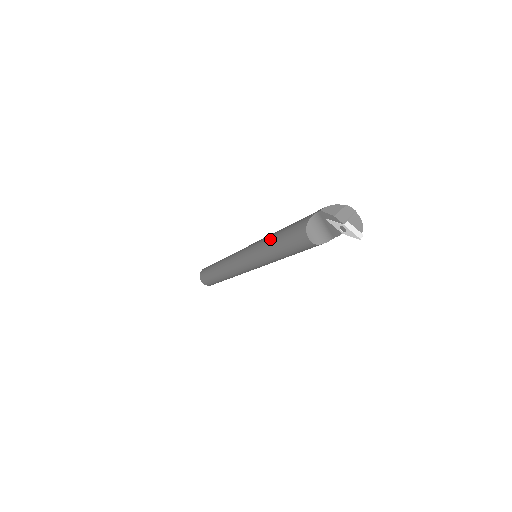
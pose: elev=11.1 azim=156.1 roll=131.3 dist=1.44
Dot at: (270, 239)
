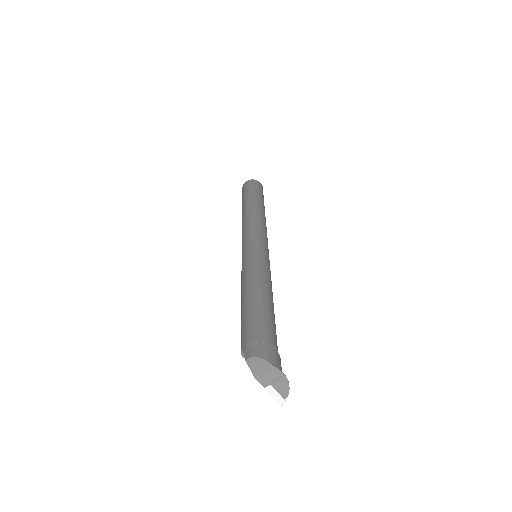
Dot at: (241, 292)
